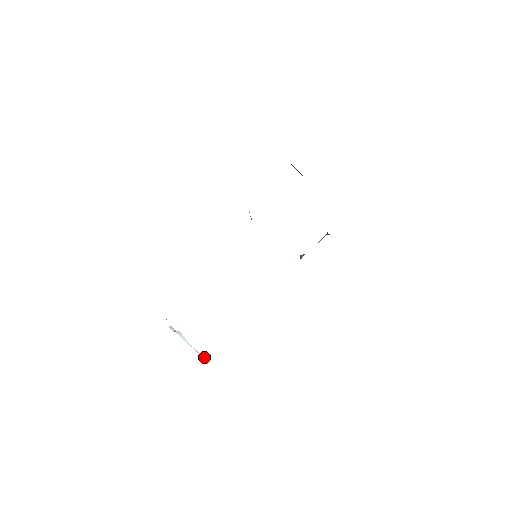
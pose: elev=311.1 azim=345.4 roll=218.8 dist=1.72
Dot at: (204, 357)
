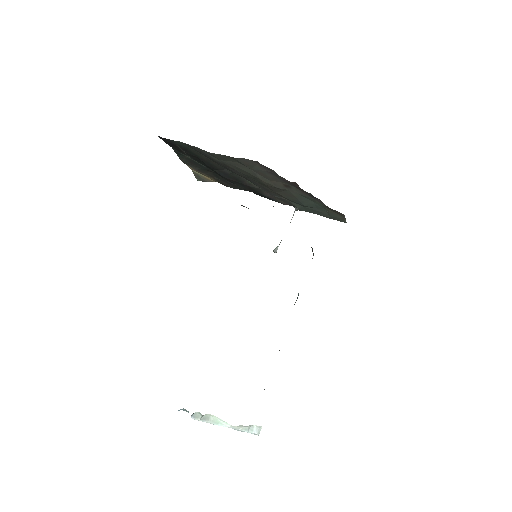
Dot at: (250, 430)
